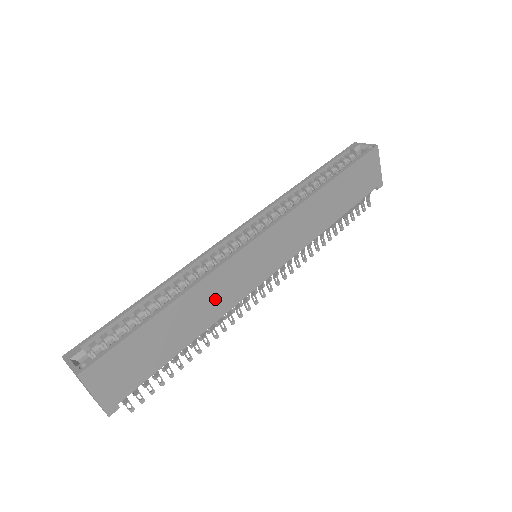
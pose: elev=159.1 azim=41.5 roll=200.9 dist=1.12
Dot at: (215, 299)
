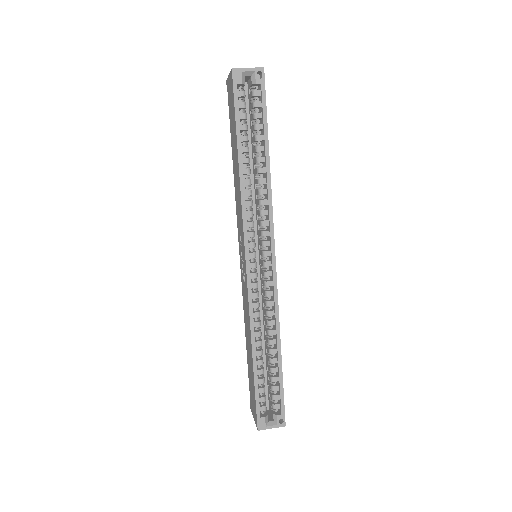
Dot at: occluded
